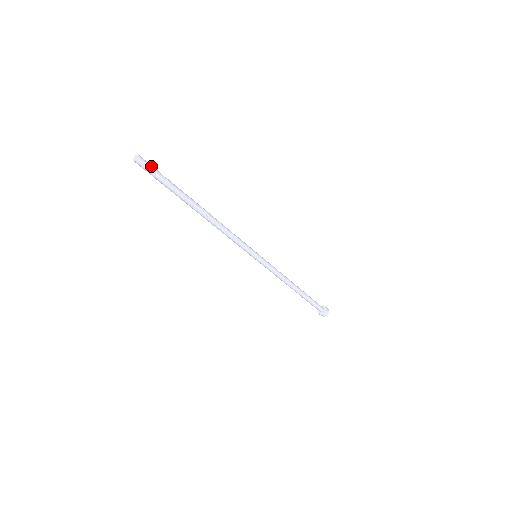
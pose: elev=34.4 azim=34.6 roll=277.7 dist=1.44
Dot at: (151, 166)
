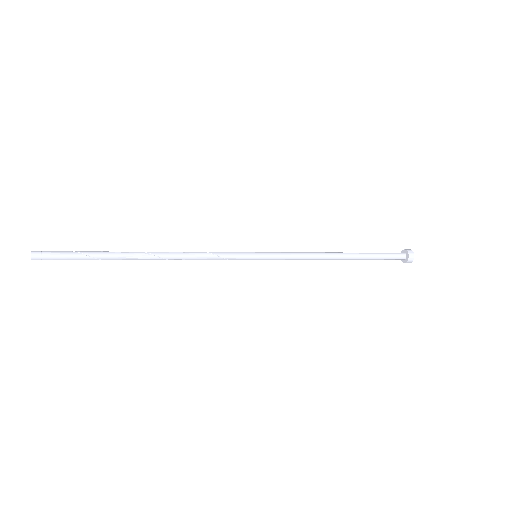
Dot at: (52, 252)
